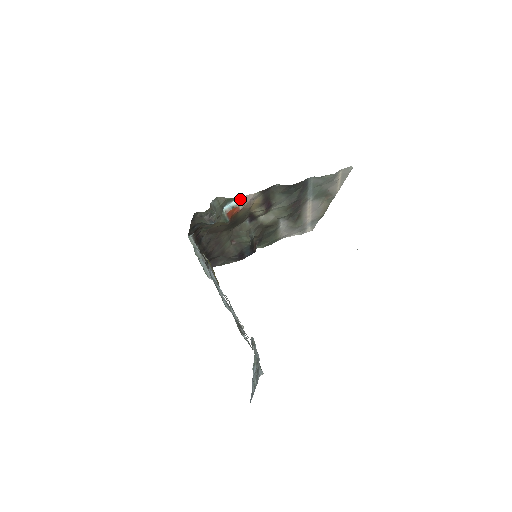
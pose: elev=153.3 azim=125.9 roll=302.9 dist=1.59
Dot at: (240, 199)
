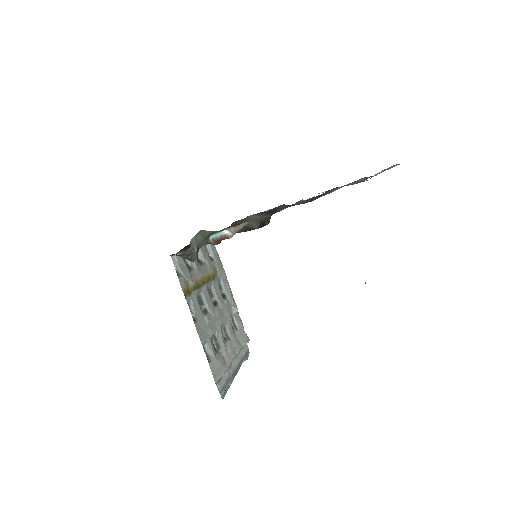
Dot at: (230, 229)
